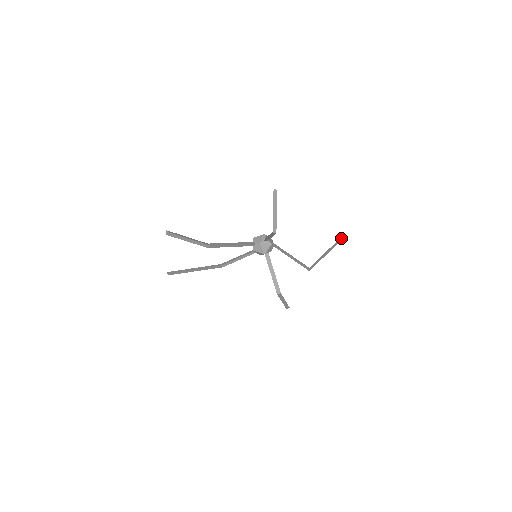
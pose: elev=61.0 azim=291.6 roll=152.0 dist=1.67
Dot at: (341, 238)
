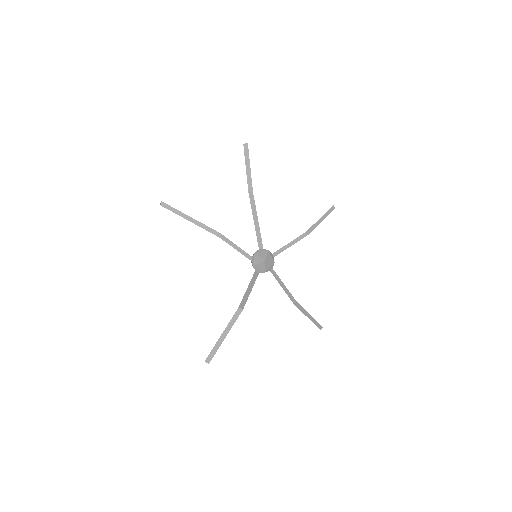
Dot at: occluded
